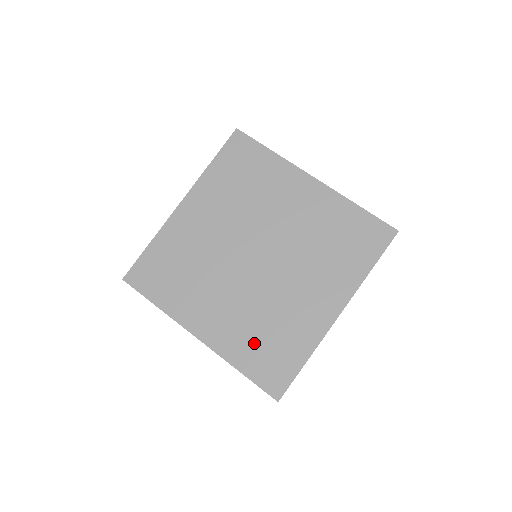
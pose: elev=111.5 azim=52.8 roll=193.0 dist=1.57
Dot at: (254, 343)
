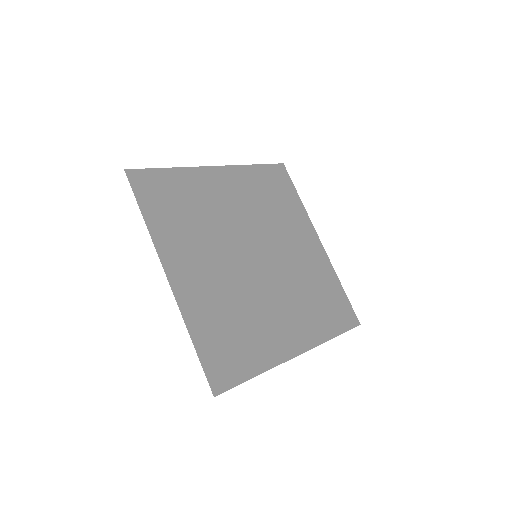
Dot at: (219, 324)
